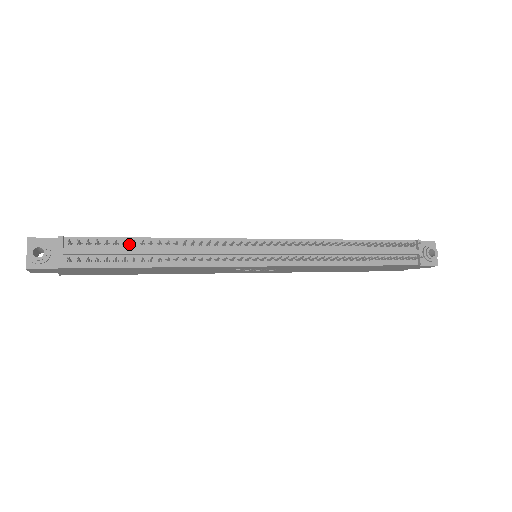
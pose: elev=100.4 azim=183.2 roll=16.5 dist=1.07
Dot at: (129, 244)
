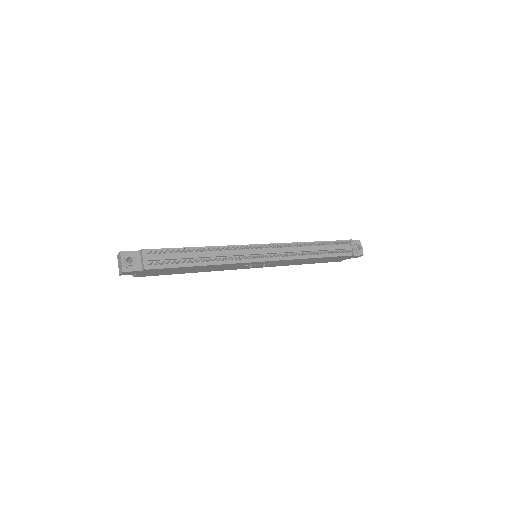
Dot at: (183, 252)
